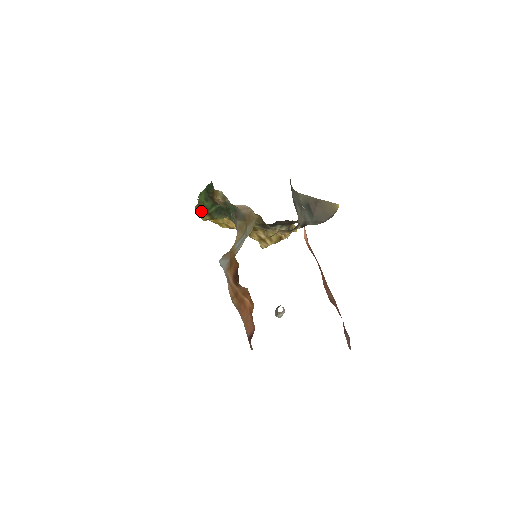
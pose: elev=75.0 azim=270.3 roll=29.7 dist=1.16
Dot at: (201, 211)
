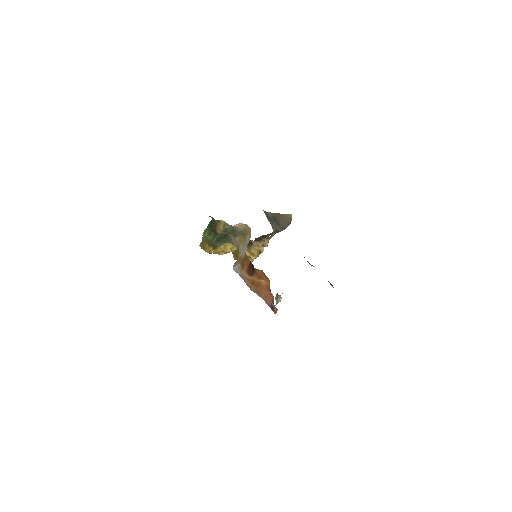
Dot at: (205, 245)
